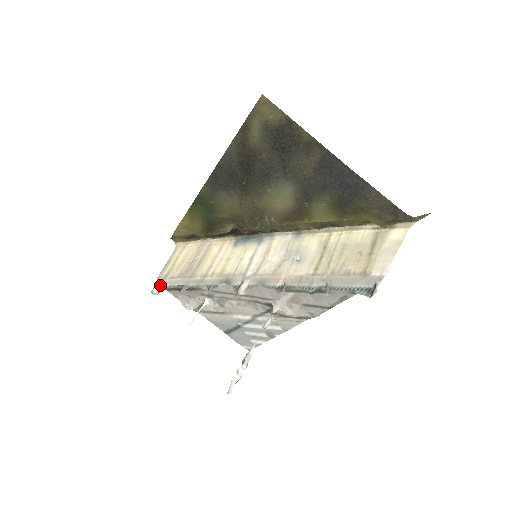
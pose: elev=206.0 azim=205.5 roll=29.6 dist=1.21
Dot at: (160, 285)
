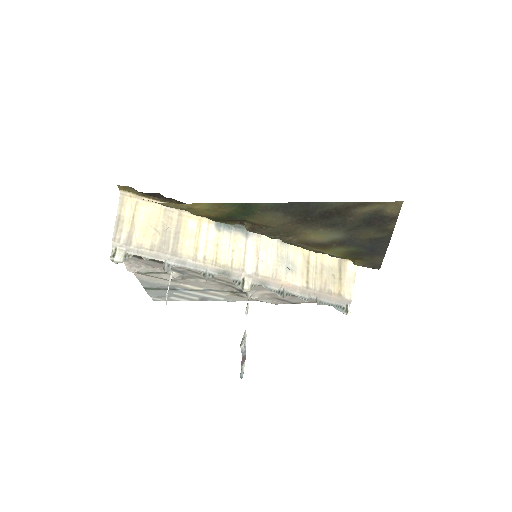
Dot at: (124, 252)
